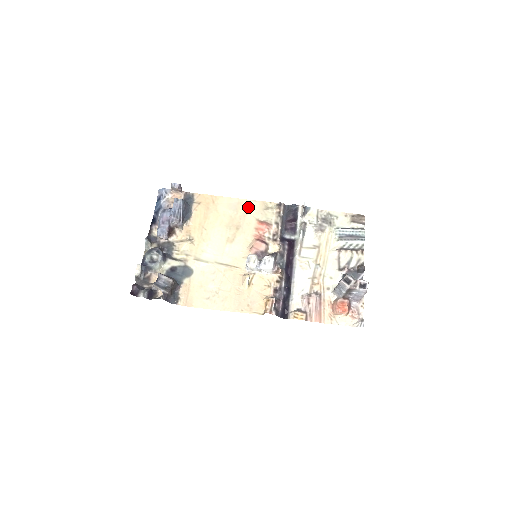
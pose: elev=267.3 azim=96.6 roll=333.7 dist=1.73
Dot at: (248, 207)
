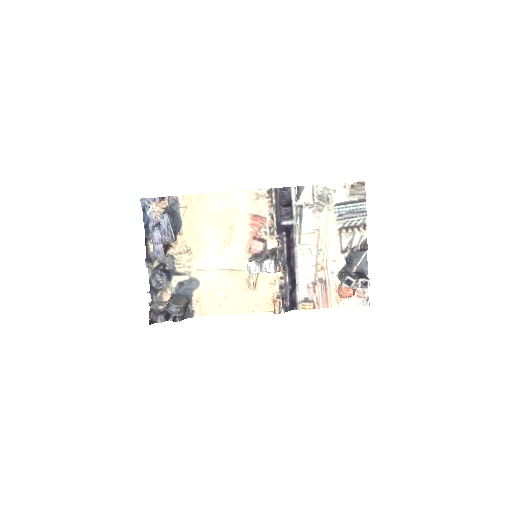
Dot at: (237, 200)
